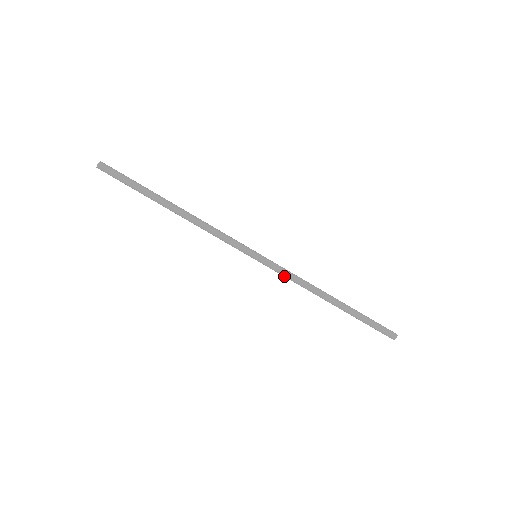
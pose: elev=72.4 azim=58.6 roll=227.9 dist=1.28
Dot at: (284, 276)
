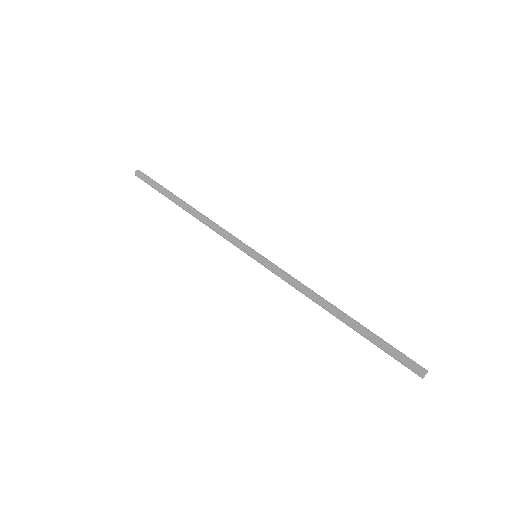
Dot at: occluded
